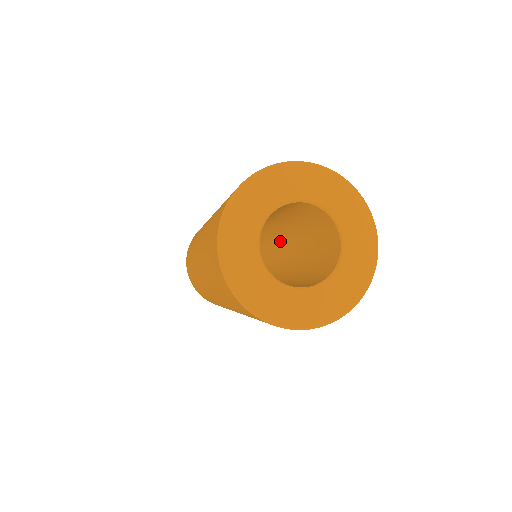
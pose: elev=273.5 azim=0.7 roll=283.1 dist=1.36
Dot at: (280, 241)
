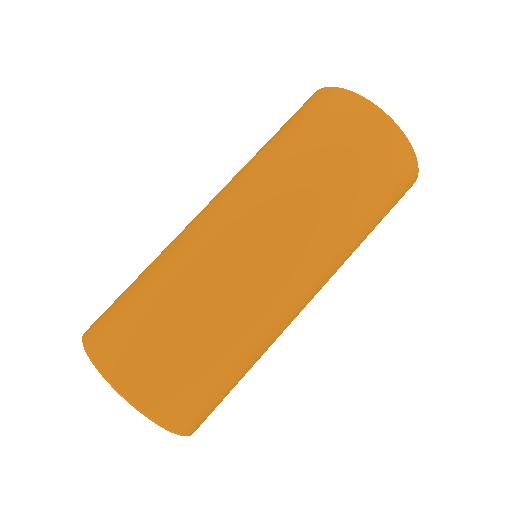
Dot at: occluded
